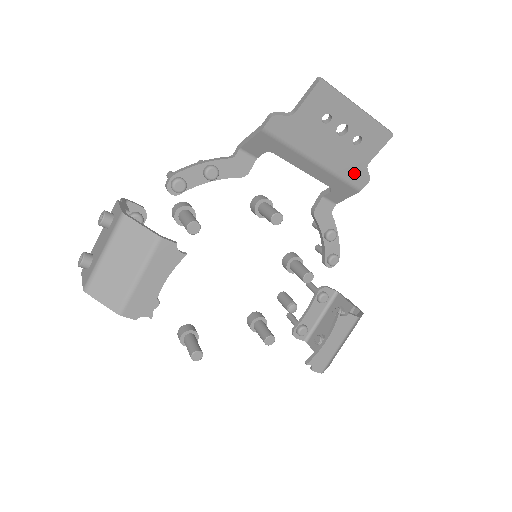
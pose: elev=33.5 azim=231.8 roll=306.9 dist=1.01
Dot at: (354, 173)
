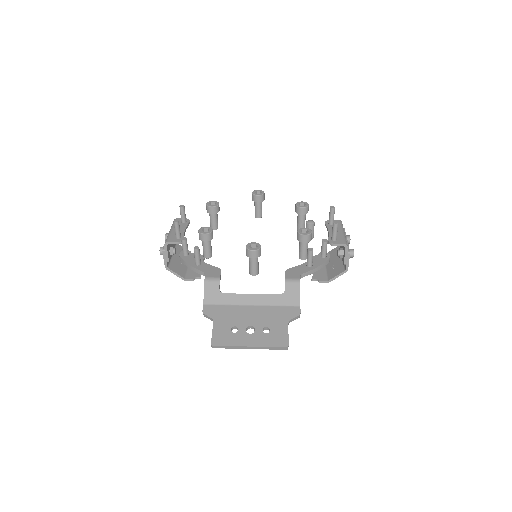
Dot at: (284, 315)
